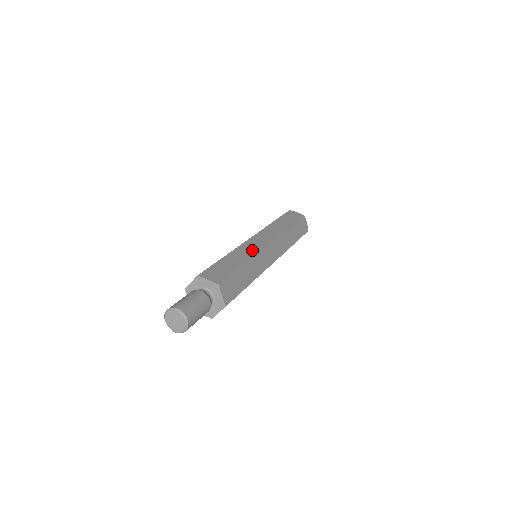
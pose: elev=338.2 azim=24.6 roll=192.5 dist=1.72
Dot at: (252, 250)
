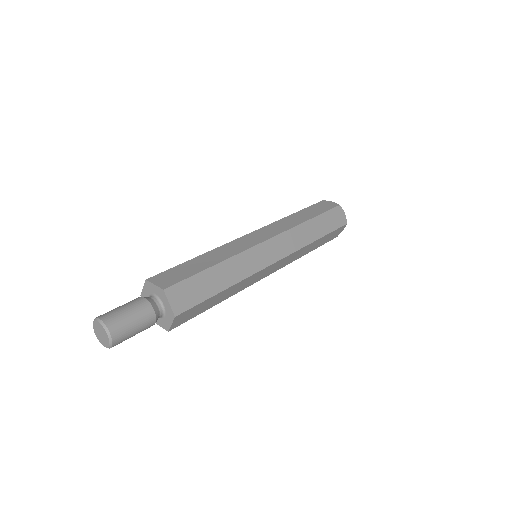
Dot at: (251, 267)
